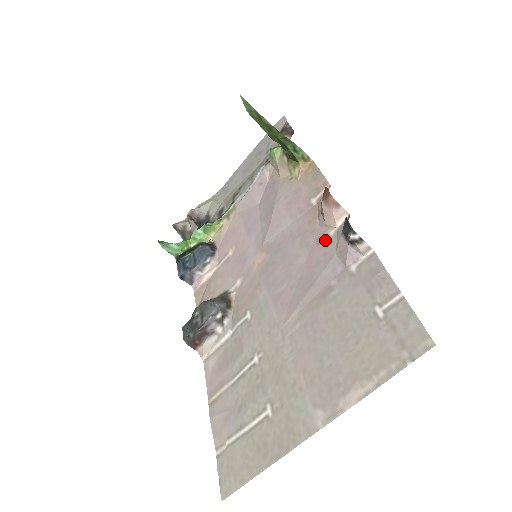
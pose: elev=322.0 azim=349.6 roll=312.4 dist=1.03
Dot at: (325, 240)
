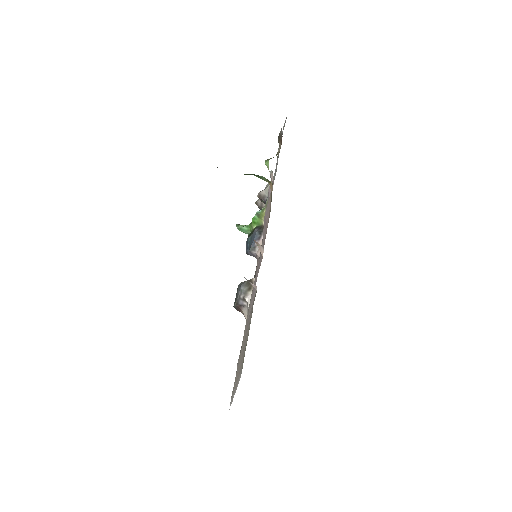
Dot at: (260, 264)
